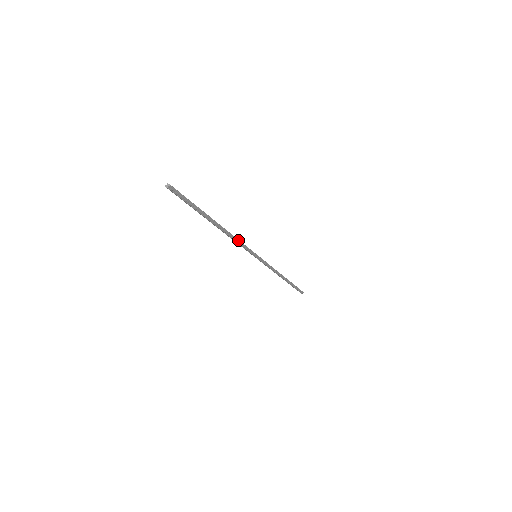
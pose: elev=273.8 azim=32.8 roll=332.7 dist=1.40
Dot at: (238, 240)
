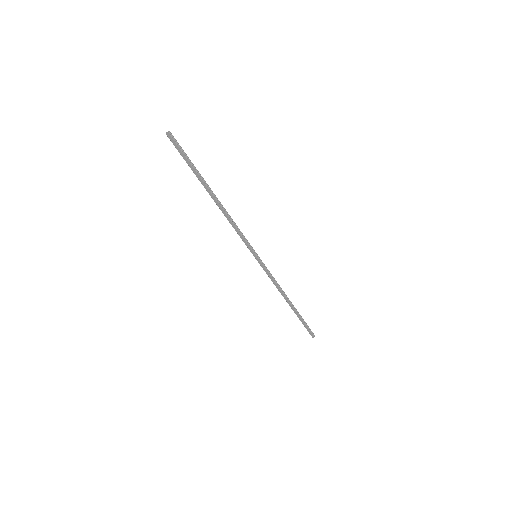
Dot at: (236, 225)
